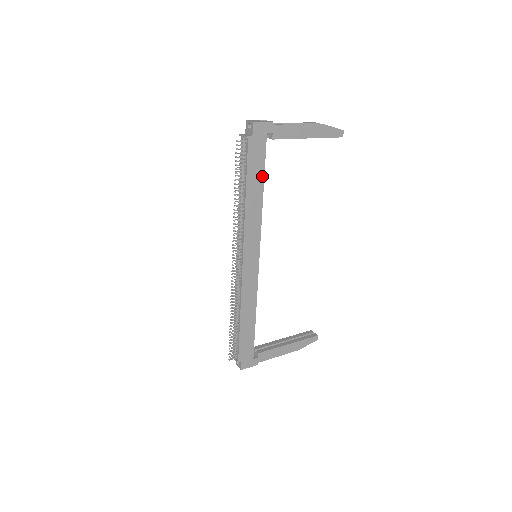
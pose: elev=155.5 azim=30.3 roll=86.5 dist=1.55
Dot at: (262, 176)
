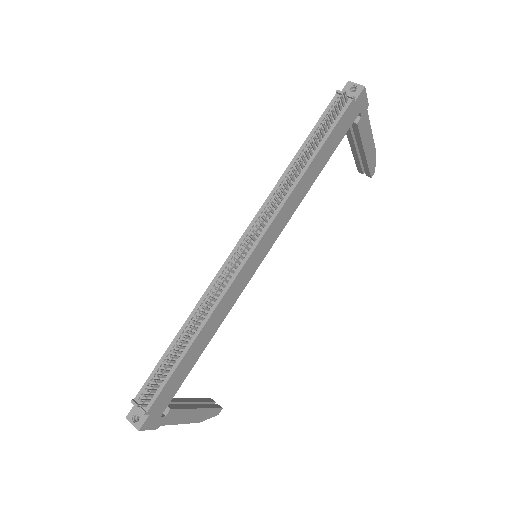
Dot at: (329, 156)
